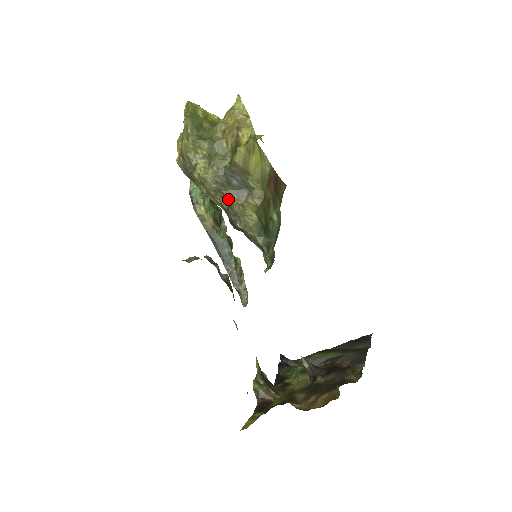
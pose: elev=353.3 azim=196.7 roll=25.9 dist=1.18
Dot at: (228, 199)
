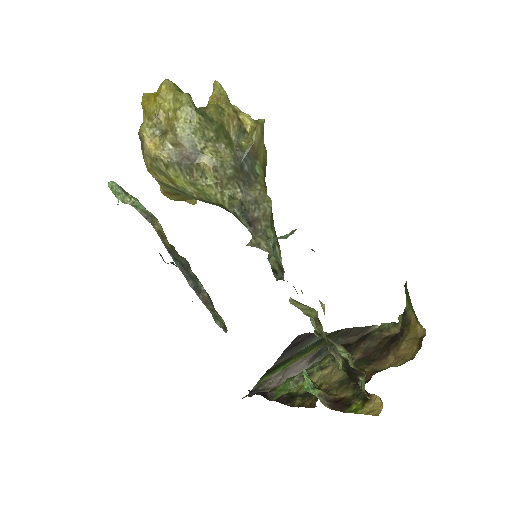
Dot at: (242, 187)
